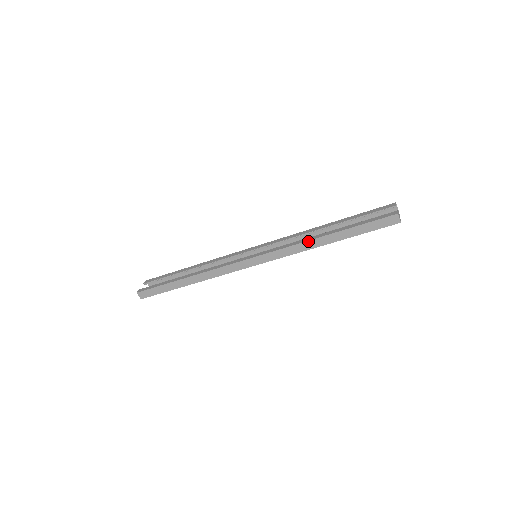
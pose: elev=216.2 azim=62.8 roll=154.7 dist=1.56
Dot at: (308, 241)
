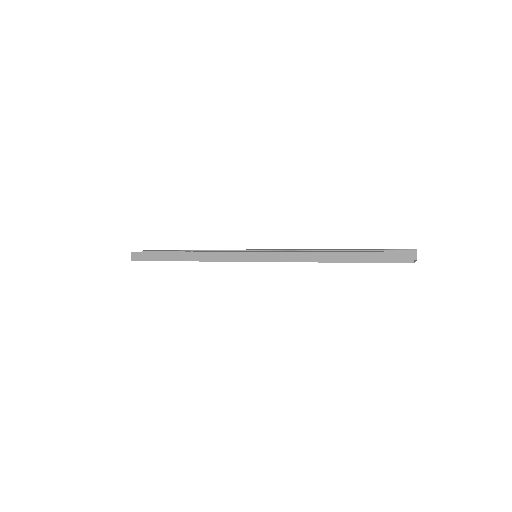
Dot at: (311, 252)
